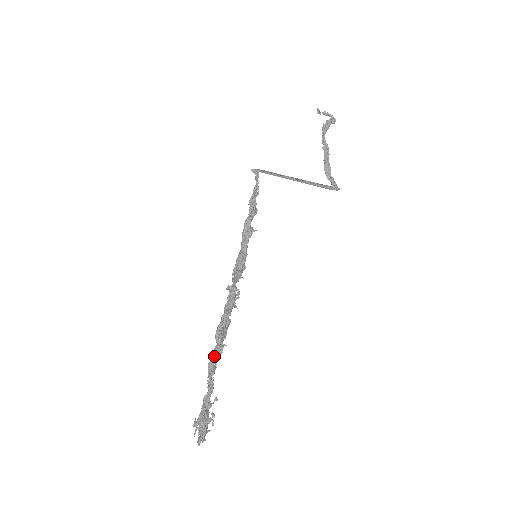
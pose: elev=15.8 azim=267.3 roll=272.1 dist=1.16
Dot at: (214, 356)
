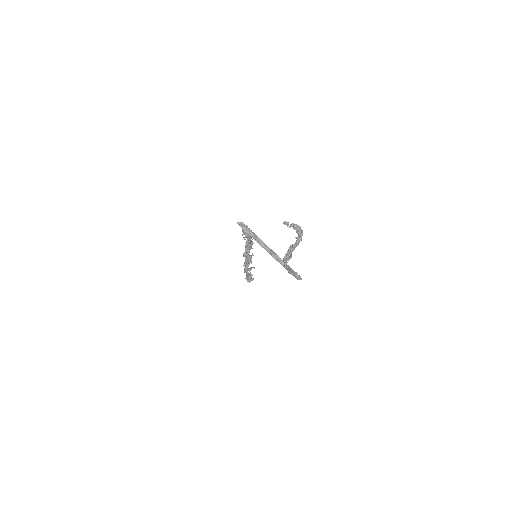
Dot at: (246, 271)
